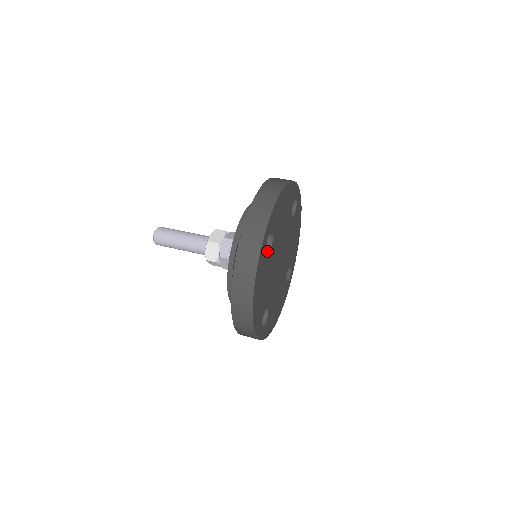
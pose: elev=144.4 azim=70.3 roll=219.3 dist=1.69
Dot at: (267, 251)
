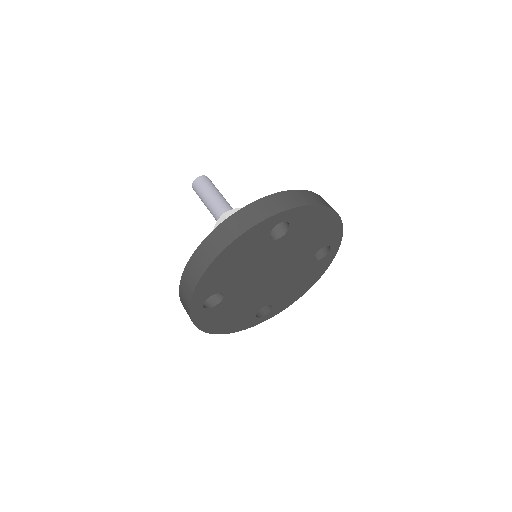
Dot at: (219, 300)
